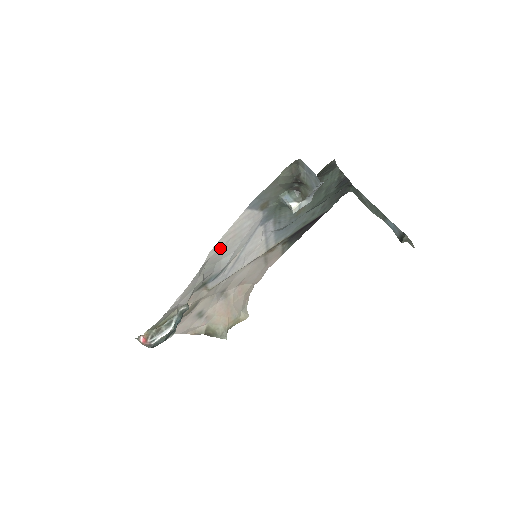
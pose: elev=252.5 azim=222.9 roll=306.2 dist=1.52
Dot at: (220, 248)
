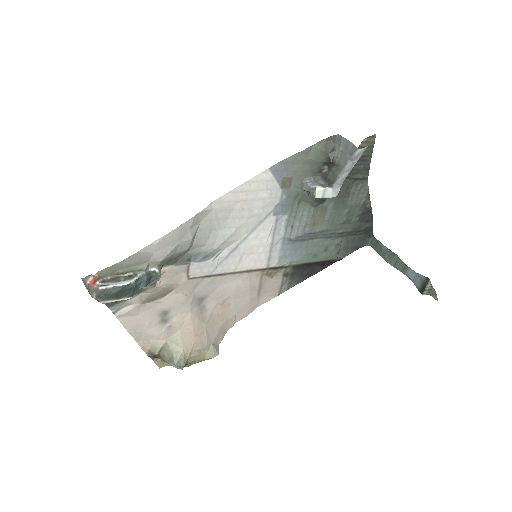
Dot at: (225, 206)
